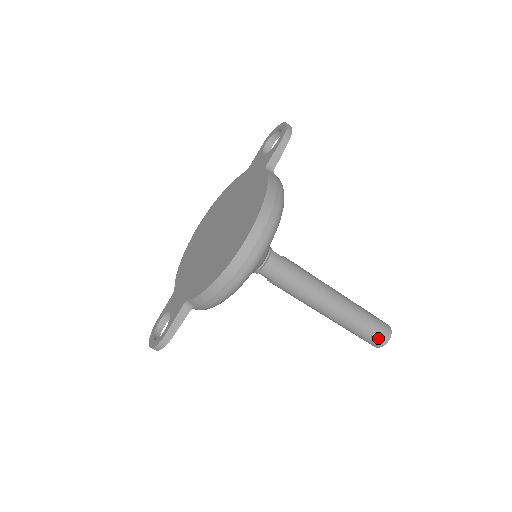
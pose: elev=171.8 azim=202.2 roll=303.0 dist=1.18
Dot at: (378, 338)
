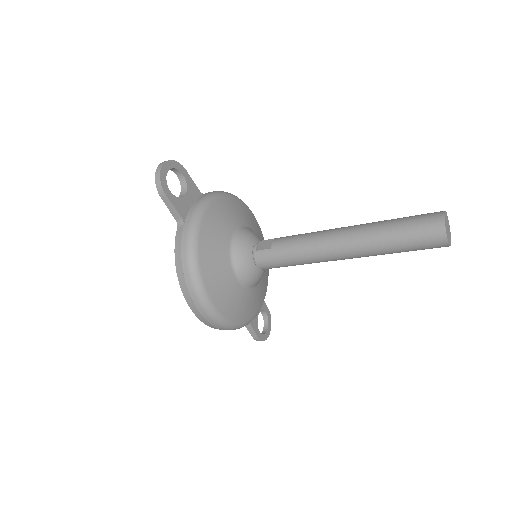
Dot at: (431, 246)
